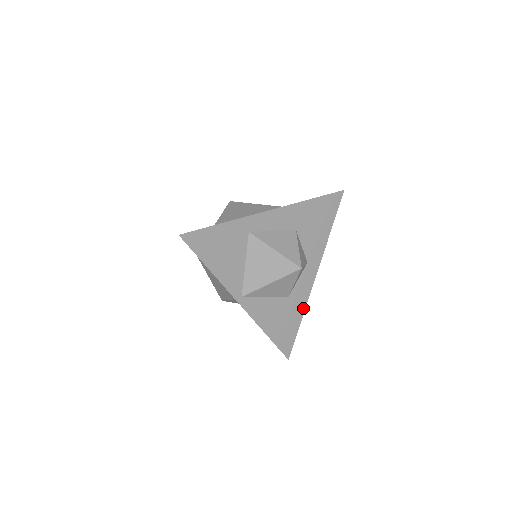
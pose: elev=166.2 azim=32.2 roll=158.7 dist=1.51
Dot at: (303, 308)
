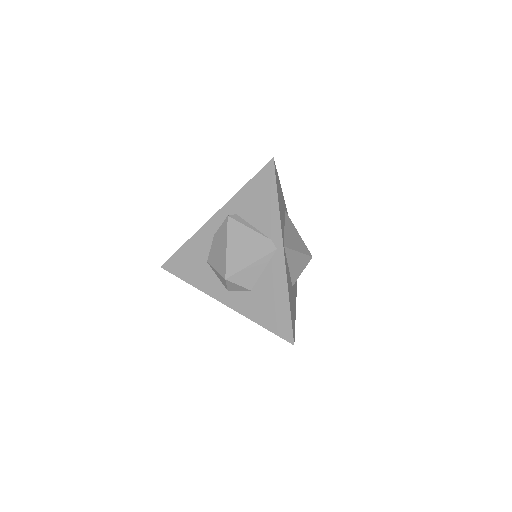
Dot at: (295, 309)
